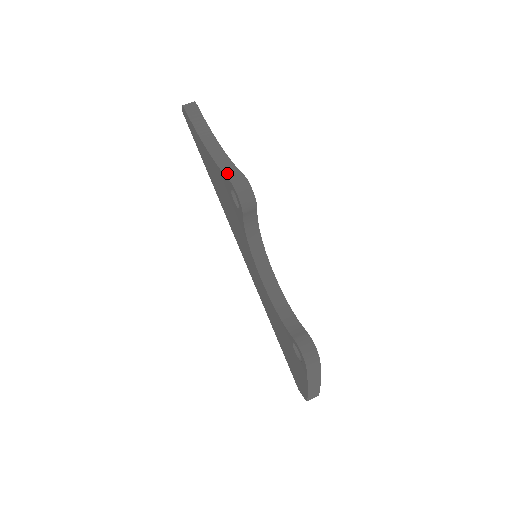
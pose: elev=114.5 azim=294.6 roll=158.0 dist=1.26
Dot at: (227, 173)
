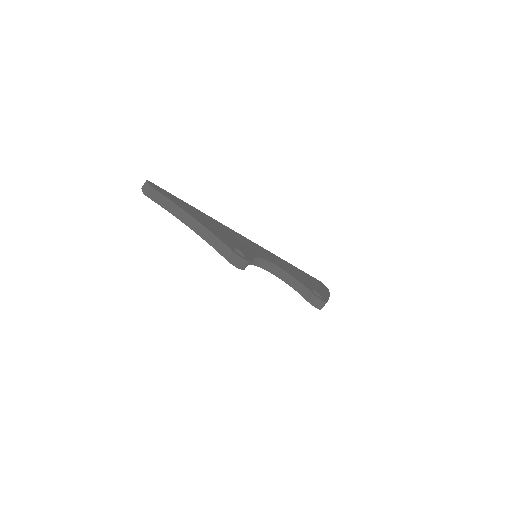
Dot at: (219, 251)
